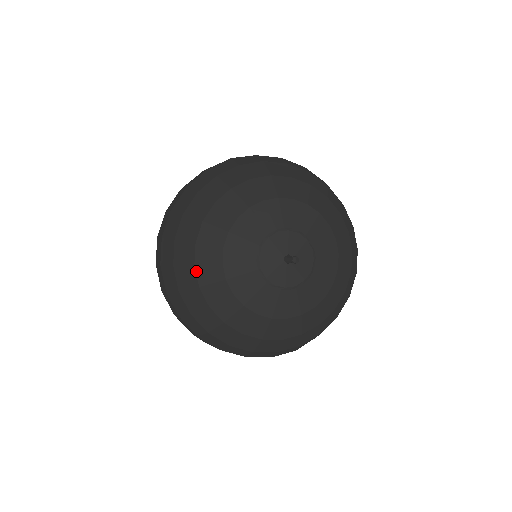
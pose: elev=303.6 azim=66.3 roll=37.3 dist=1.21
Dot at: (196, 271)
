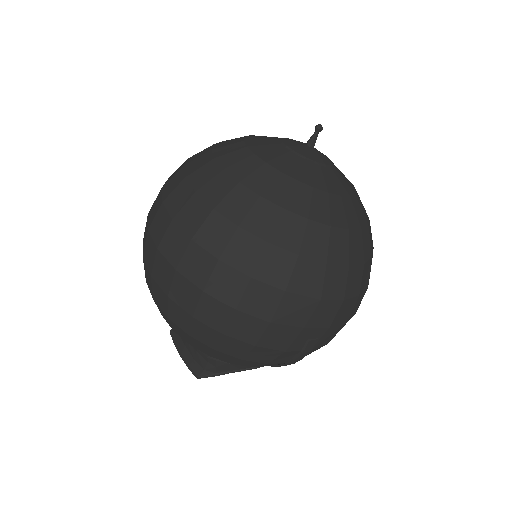
Dot at: (217, 161)
